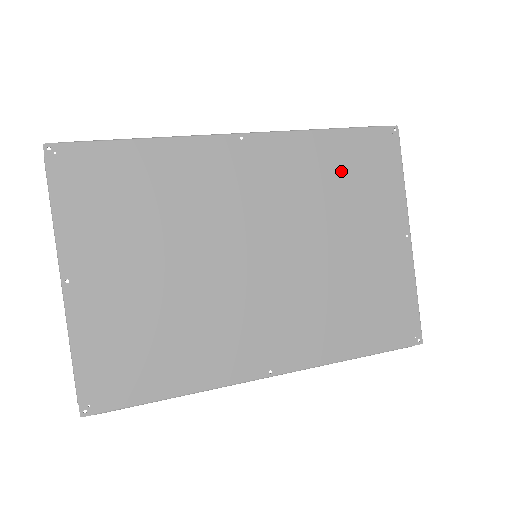
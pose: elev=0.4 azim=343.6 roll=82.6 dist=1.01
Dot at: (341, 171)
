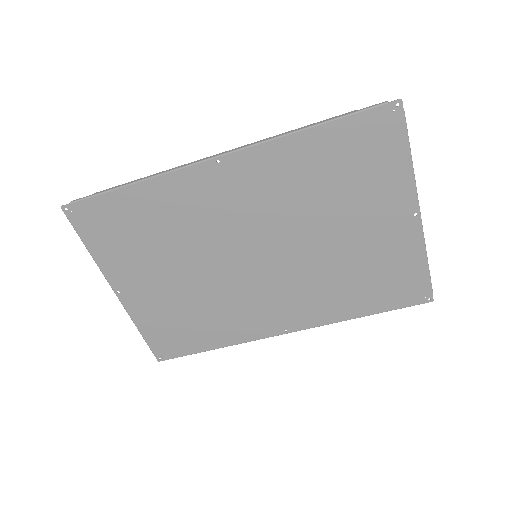
Dot at: (331, 167)
